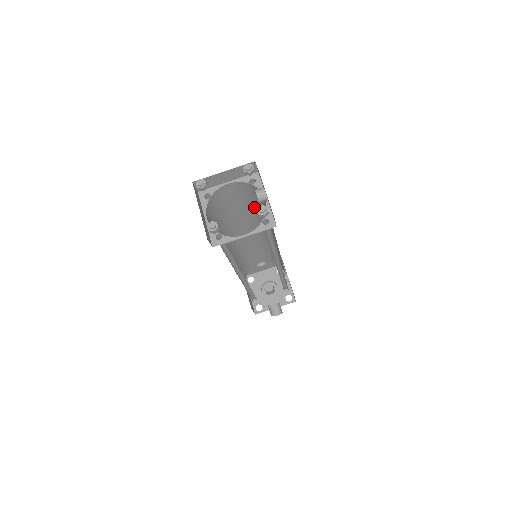
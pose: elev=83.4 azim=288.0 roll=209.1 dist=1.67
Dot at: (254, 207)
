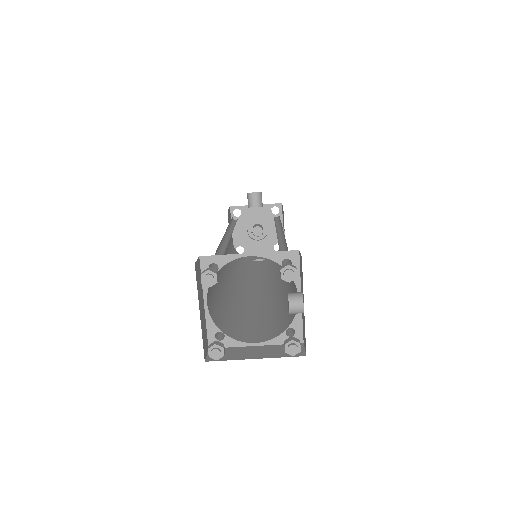
Dot at: occluded
